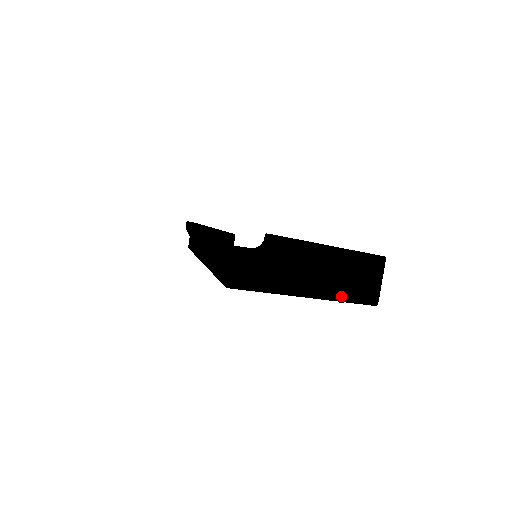
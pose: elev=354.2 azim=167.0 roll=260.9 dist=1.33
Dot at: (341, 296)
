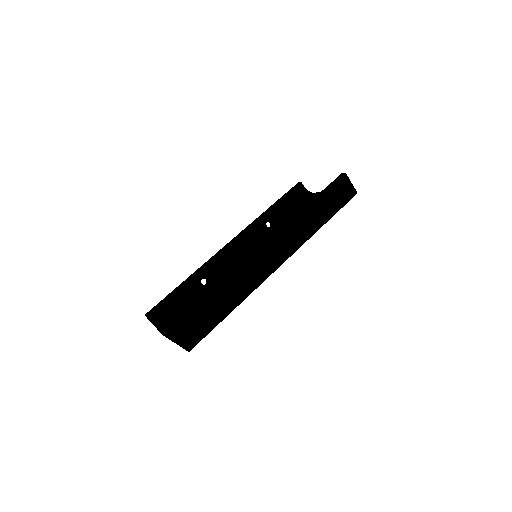
Dot at: (179, 345)
